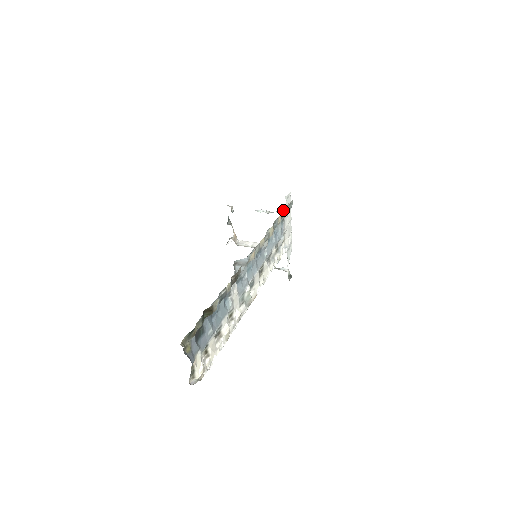
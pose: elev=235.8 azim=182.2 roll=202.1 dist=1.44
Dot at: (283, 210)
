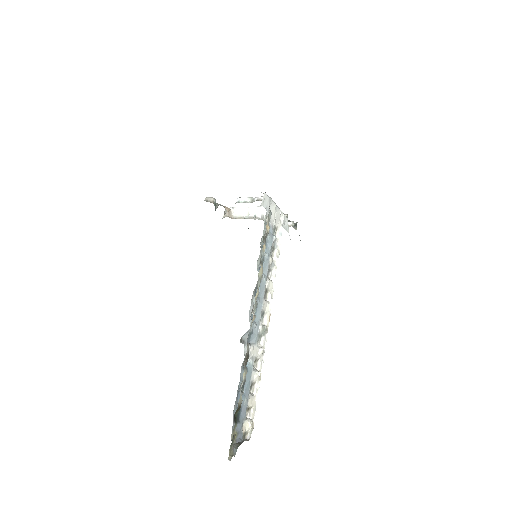
Dot at: occluded
